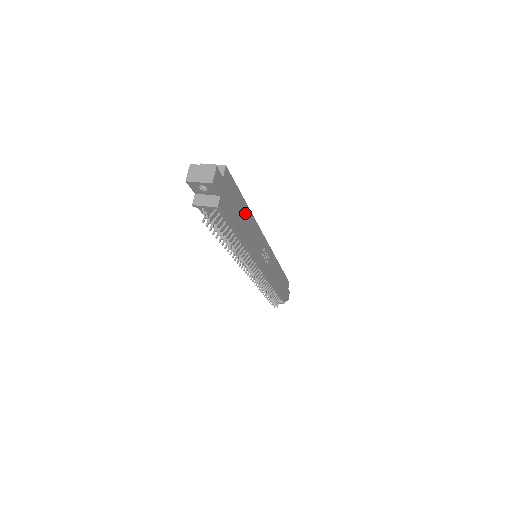
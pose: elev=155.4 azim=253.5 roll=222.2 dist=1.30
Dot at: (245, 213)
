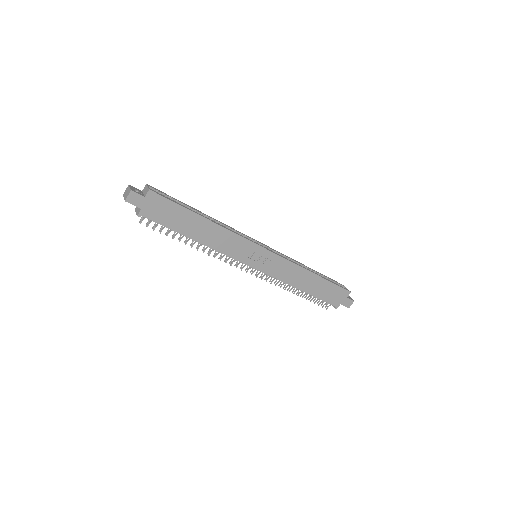
Dot at: (199, 222)
